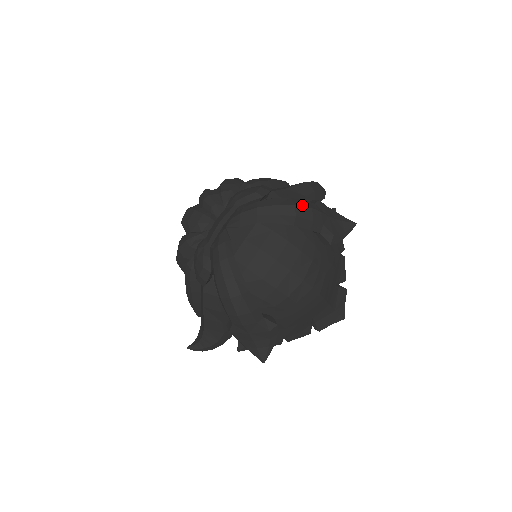
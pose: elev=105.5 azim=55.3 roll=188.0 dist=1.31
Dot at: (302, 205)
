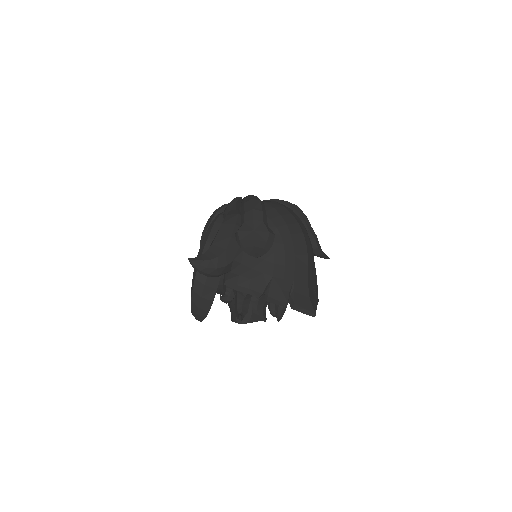
Dot at: occluded
